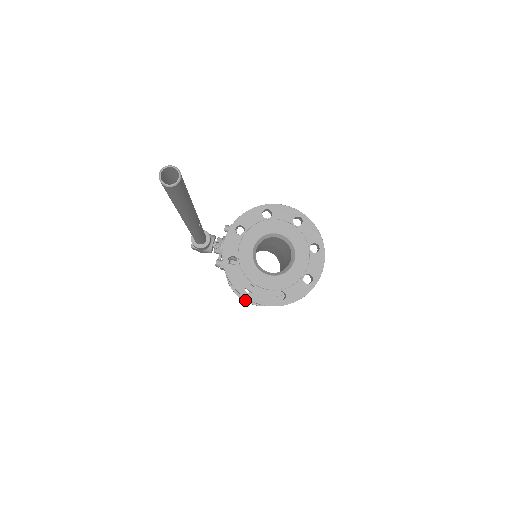
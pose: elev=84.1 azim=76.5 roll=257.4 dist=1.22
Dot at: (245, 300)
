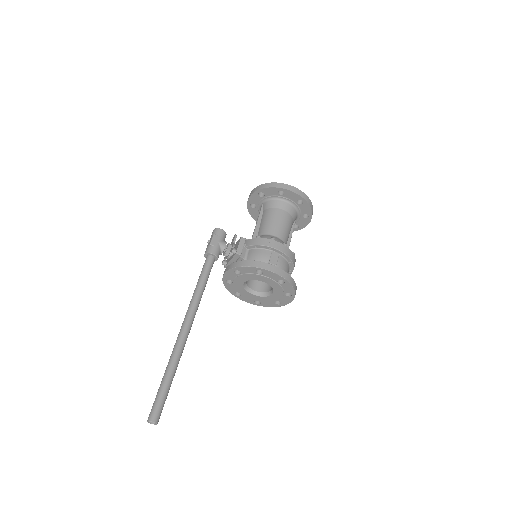
Dot at: occluded
